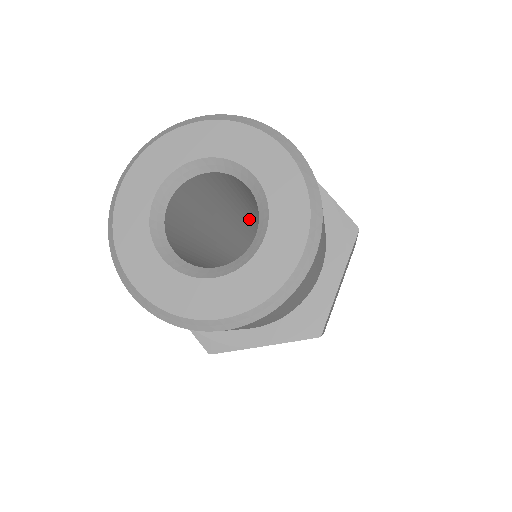
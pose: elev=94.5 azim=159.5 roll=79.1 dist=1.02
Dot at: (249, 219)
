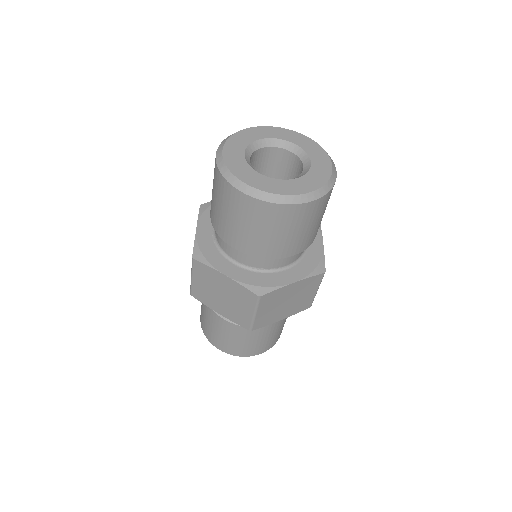
Dot at: occluded
